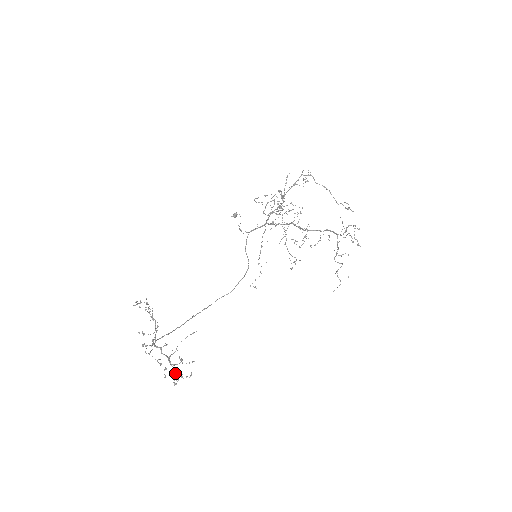
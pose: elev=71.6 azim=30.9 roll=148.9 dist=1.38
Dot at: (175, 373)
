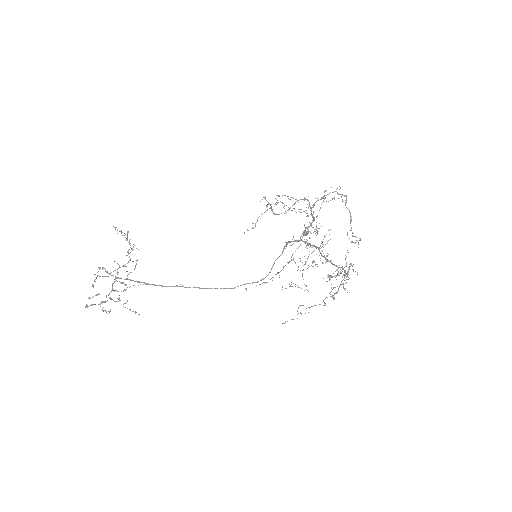
Dot at: (101, 302)
